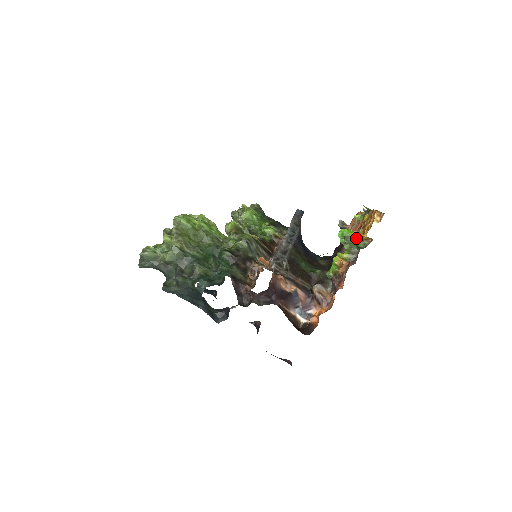
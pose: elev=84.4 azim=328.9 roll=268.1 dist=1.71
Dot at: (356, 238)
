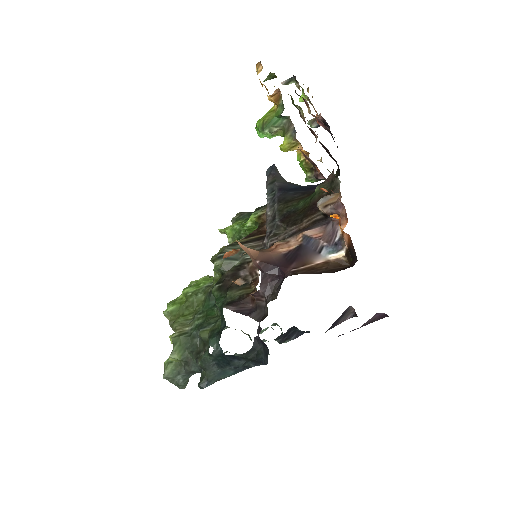
Dot at: (271, 113)
